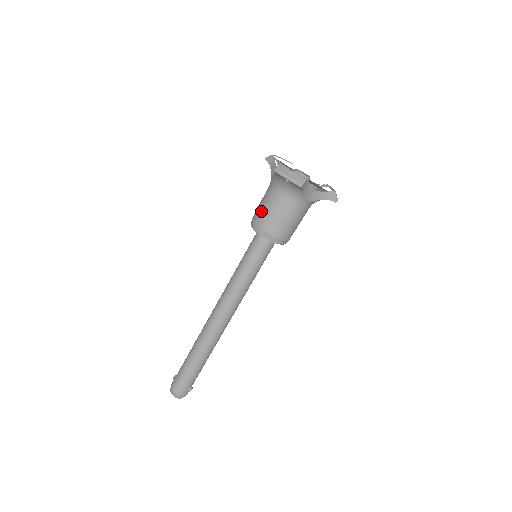
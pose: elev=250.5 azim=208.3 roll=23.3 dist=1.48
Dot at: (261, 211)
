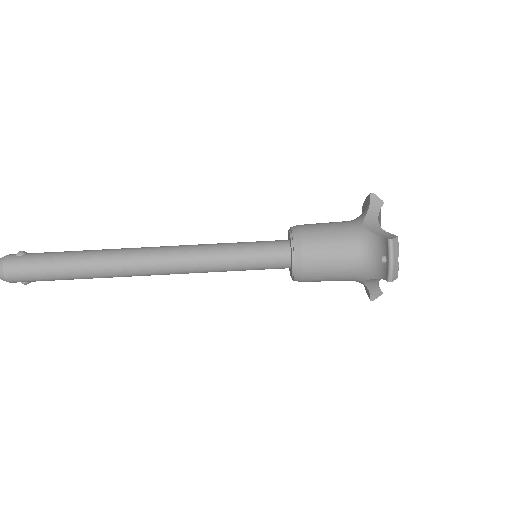
Dot at: (321, 240)
